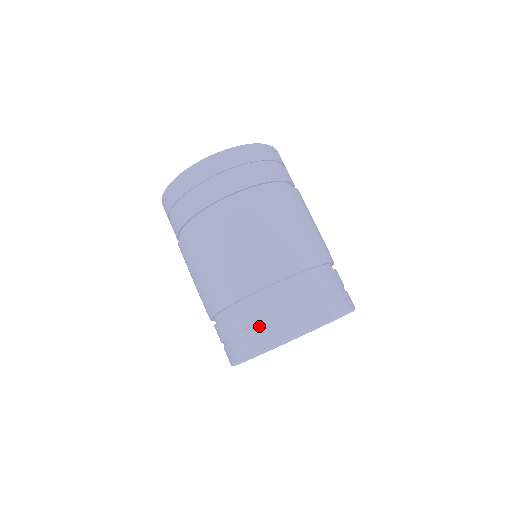
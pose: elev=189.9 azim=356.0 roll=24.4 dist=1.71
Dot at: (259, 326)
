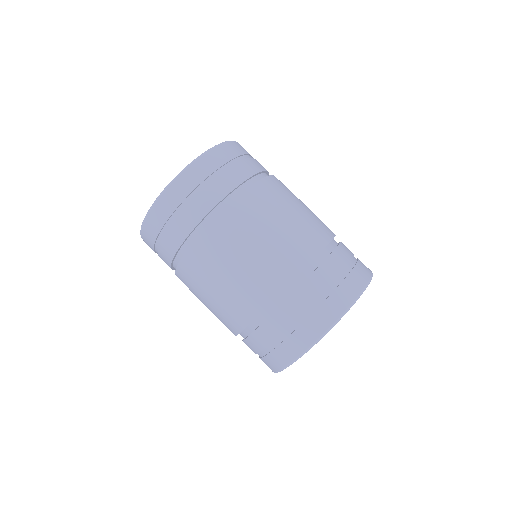
Dot at: (270, 348)
